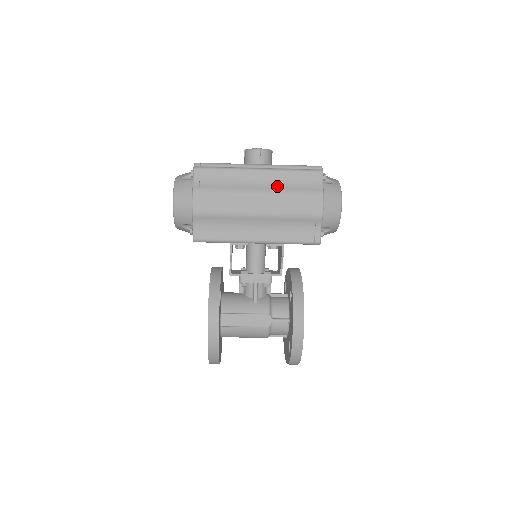
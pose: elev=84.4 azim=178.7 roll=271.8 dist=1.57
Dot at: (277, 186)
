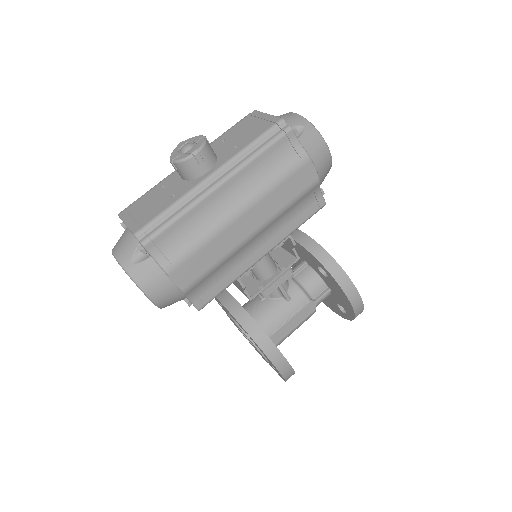
Dot at: (254, 187)
